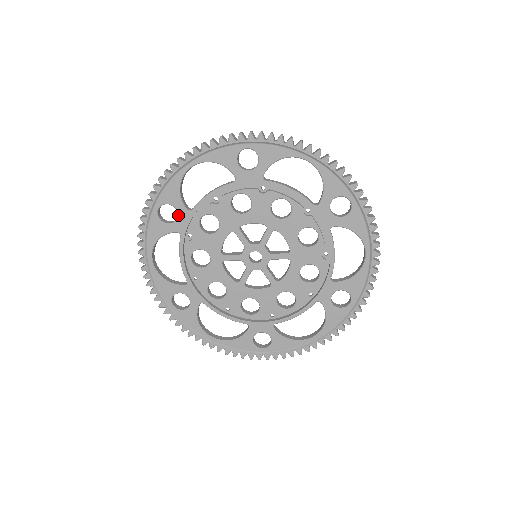
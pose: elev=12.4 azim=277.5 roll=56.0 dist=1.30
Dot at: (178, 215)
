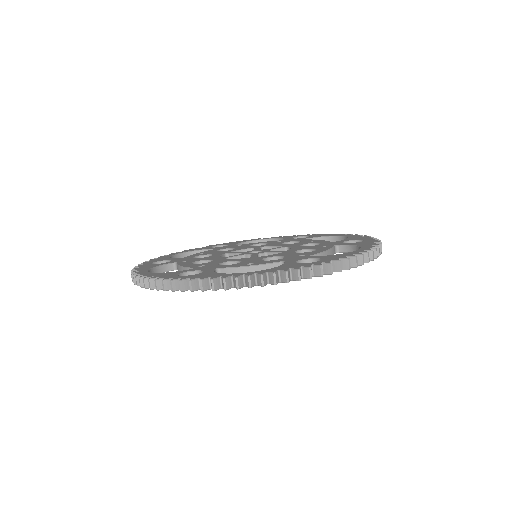
Dot at: occluded
